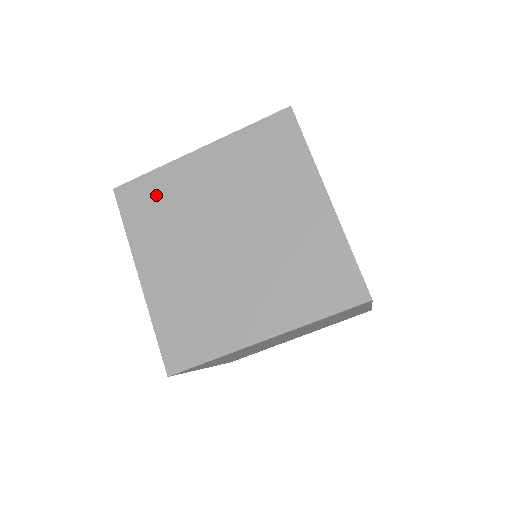
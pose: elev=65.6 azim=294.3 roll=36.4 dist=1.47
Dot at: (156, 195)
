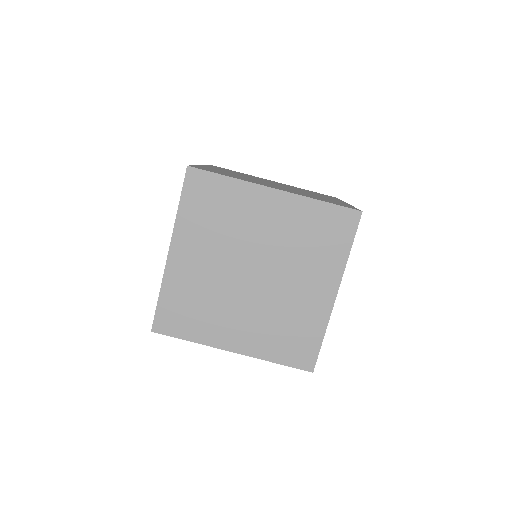
Dot at: (219, 199)
